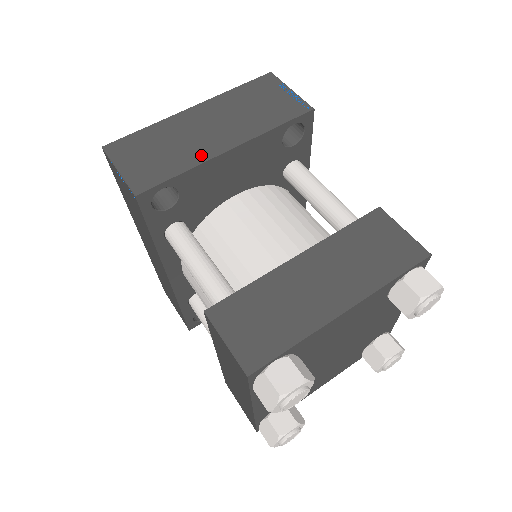
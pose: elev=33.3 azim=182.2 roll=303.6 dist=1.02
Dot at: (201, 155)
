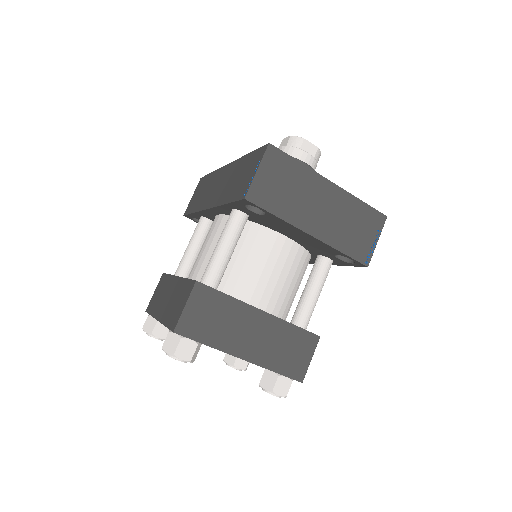
Dot at: (297, 219)
